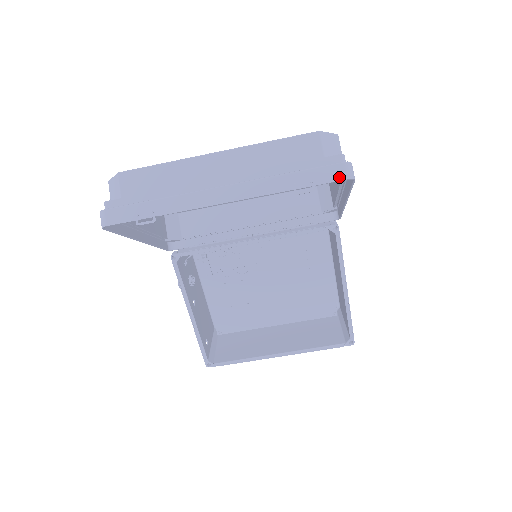
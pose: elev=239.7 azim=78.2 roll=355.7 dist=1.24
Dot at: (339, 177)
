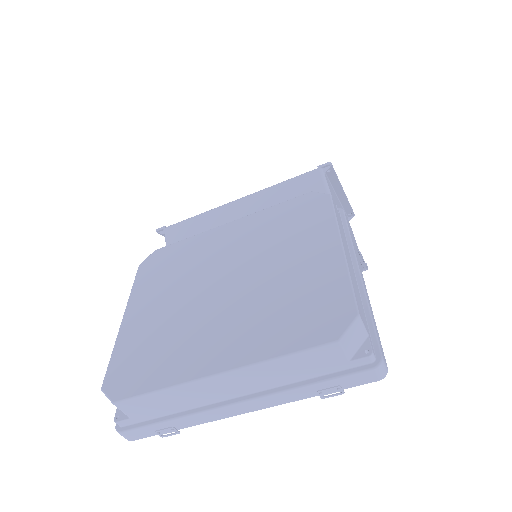
Dot at: (370, 380)
